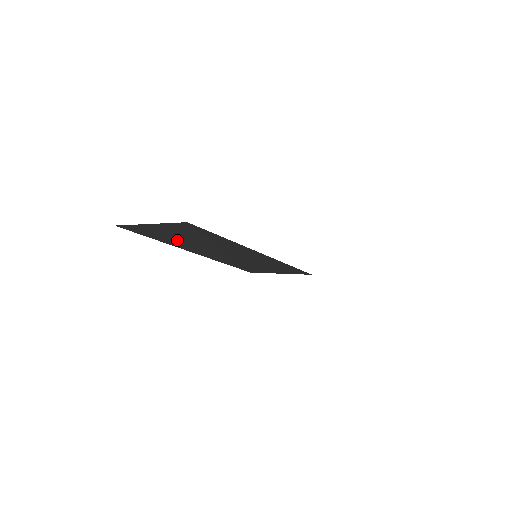
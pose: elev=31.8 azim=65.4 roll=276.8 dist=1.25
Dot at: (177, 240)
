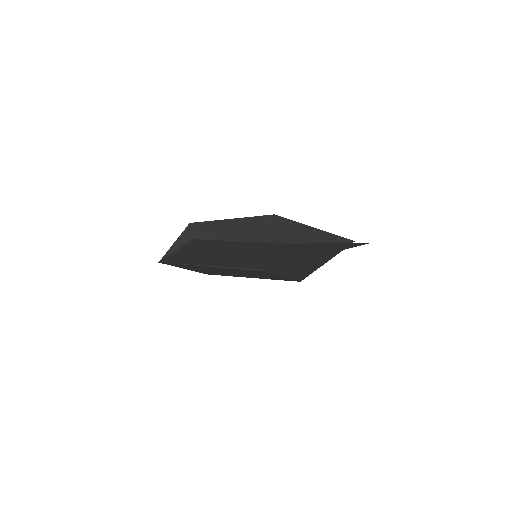
Dot at: occluded
